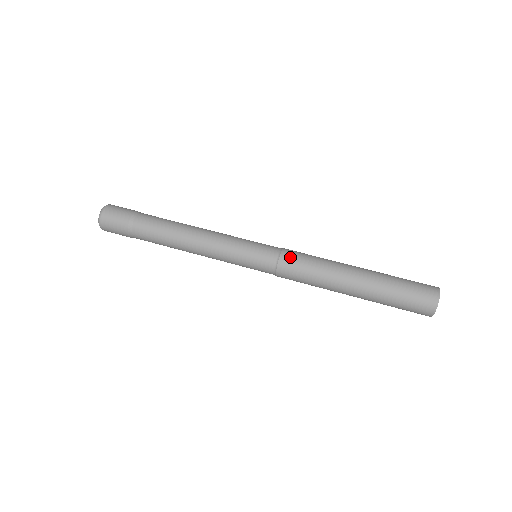
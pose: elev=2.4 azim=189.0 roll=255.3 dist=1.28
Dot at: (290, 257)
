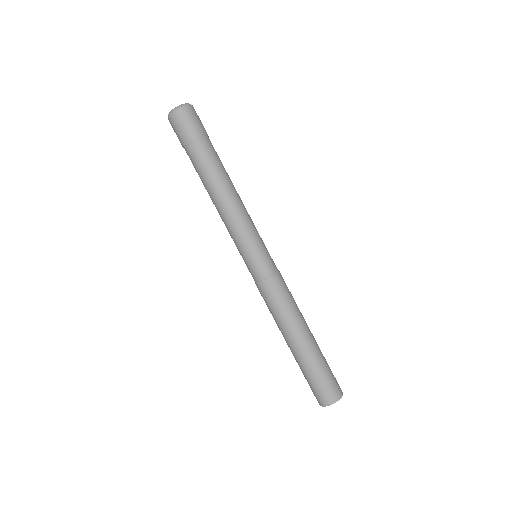
Dot at: (282, 281)
